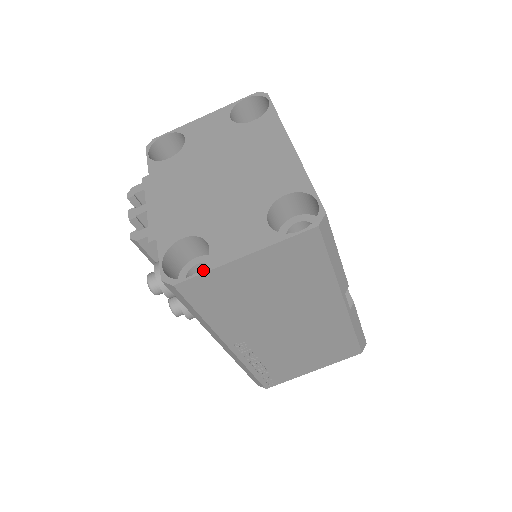
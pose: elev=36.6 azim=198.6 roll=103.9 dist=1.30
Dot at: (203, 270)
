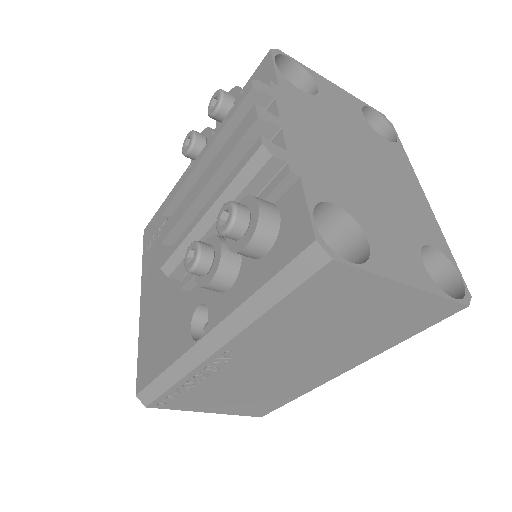
Dot at: (367, 267)
